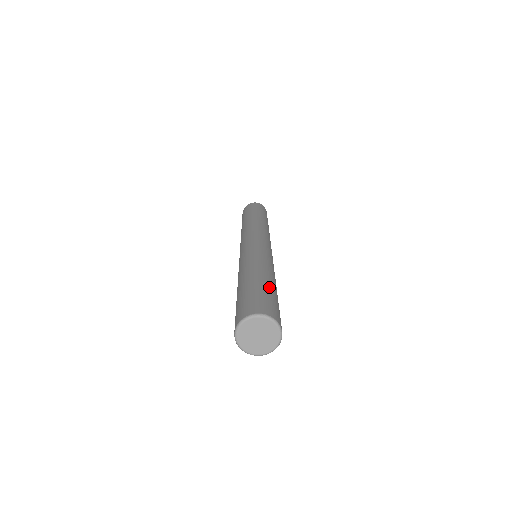
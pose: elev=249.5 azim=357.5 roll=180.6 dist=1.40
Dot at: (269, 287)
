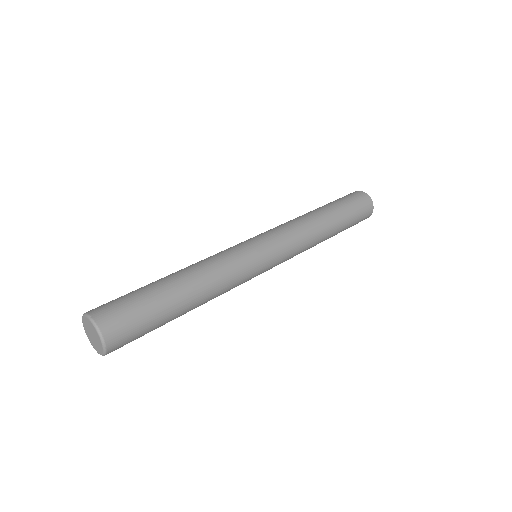
Dot at: (156, 292)
